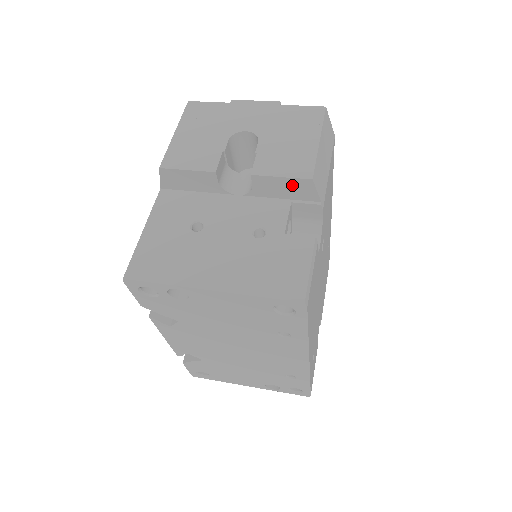
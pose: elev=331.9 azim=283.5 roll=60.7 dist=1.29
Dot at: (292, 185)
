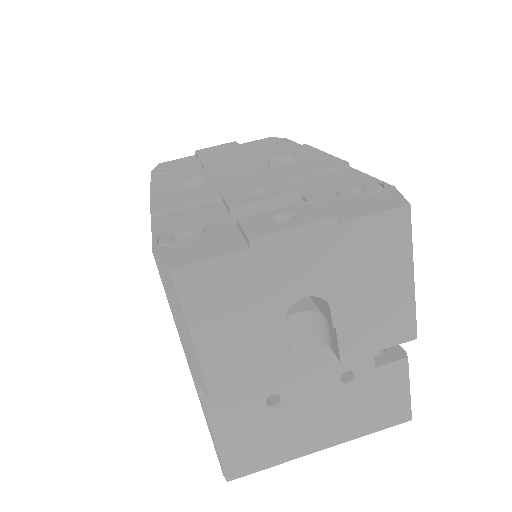
Dot at: occluded
